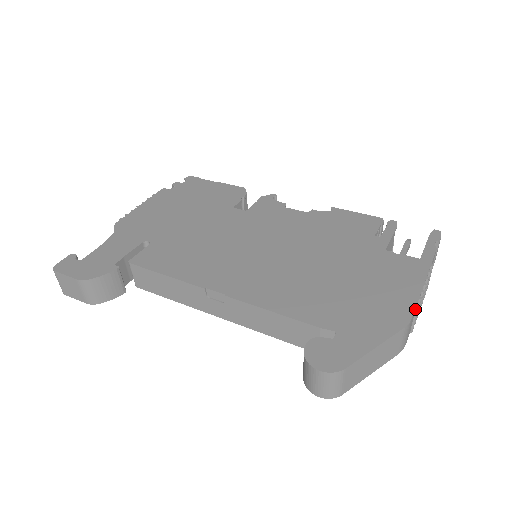
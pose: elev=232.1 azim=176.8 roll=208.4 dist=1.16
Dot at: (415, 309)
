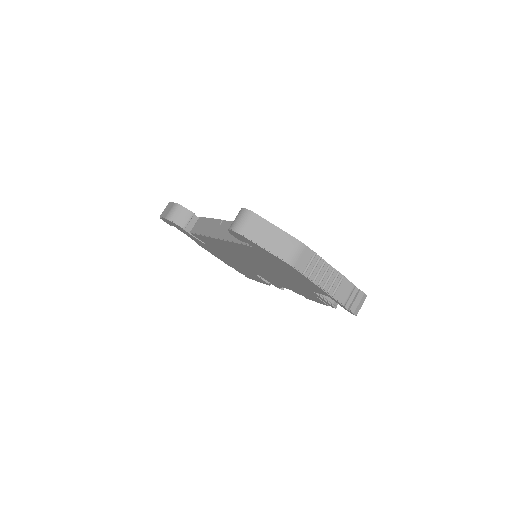
Dot at: (313, 254)
